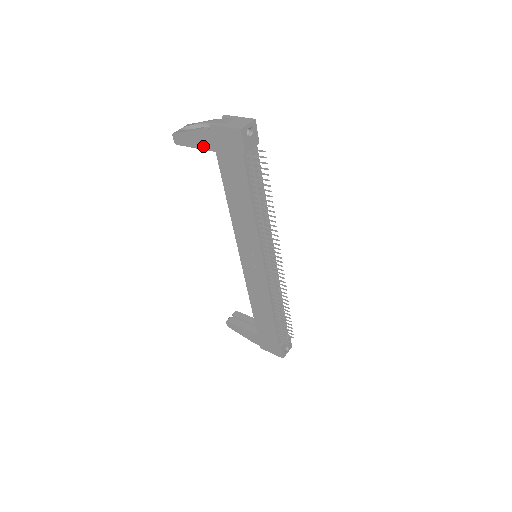
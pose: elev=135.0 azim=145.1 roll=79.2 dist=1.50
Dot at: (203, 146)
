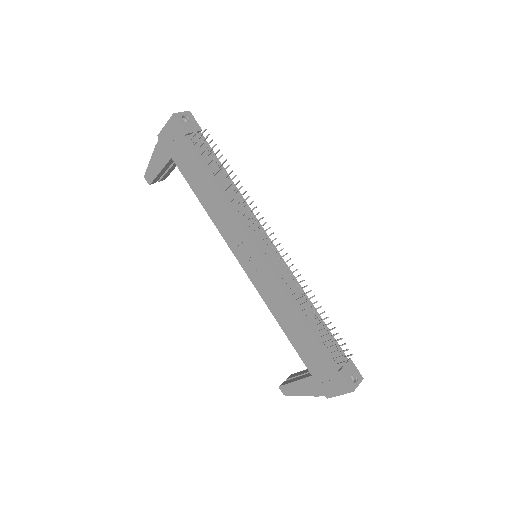
Dot at: (163, 163)
